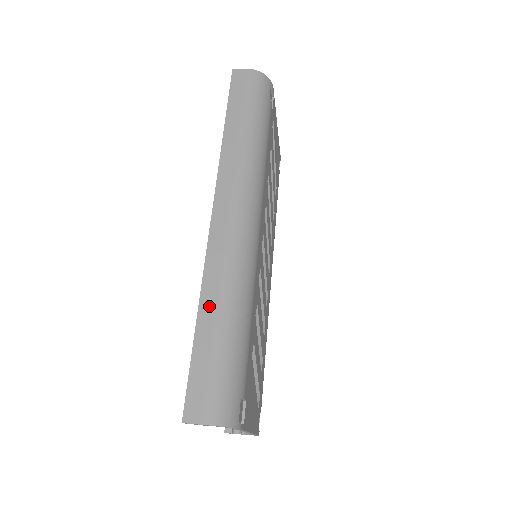
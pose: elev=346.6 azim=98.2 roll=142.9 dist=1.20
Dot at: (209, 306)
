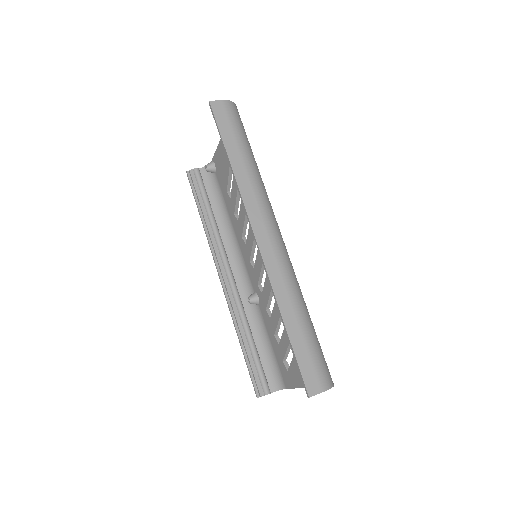
Dot at: (288, 310)
